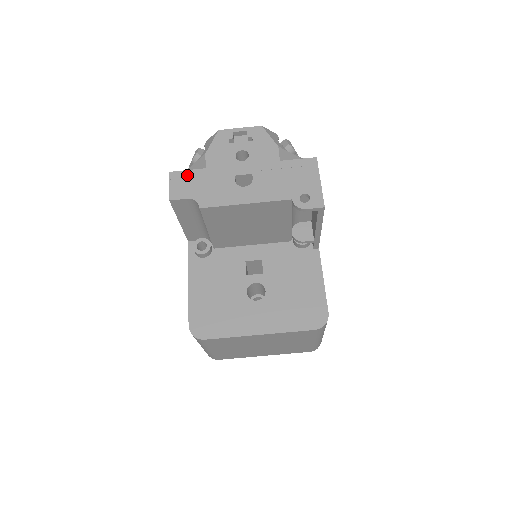
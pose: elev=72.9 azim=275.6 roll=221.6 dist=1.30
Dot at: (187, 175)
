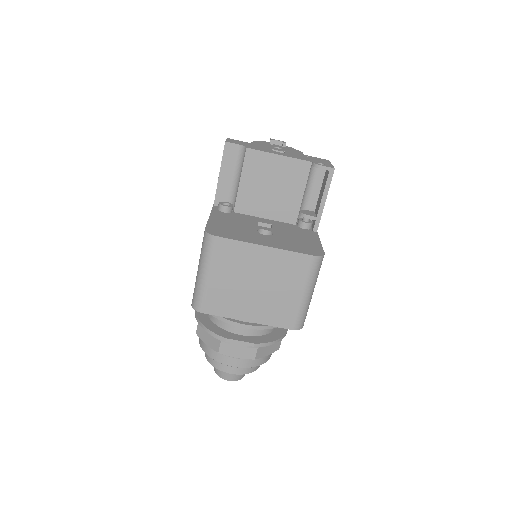
Dot at: (239, 141)
